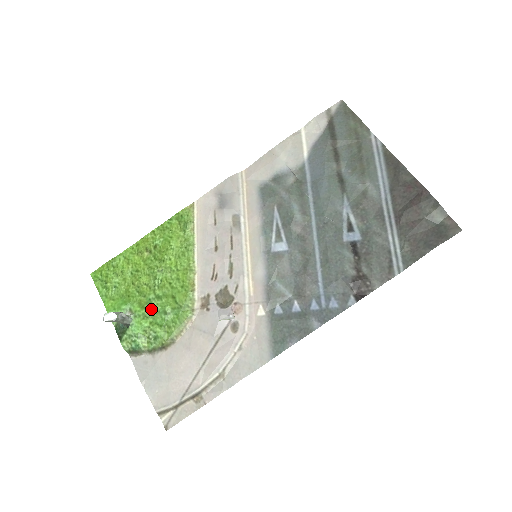
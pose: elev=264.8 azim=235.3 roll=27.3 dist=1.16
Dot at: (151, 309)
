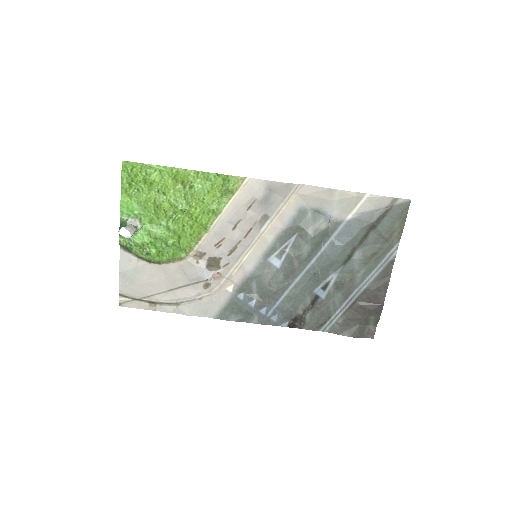
Dot at: (157, 234)
